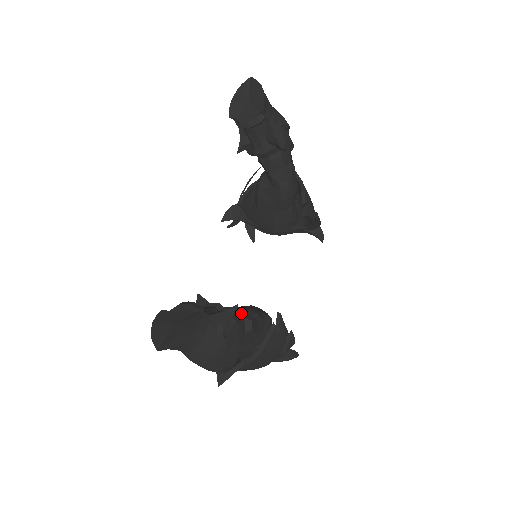
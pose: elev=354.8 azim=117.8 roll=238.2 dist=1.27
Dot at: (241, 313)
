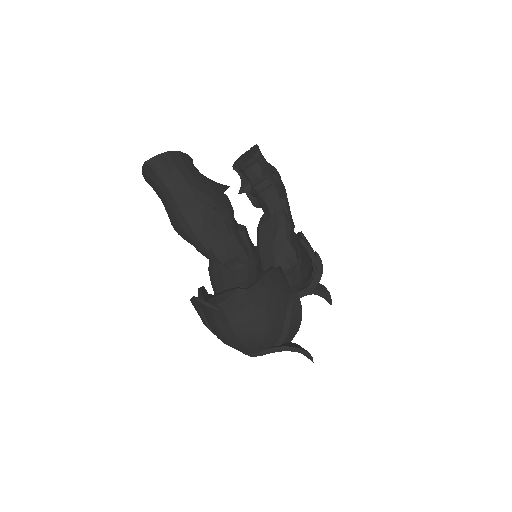
Dot at: occluded
